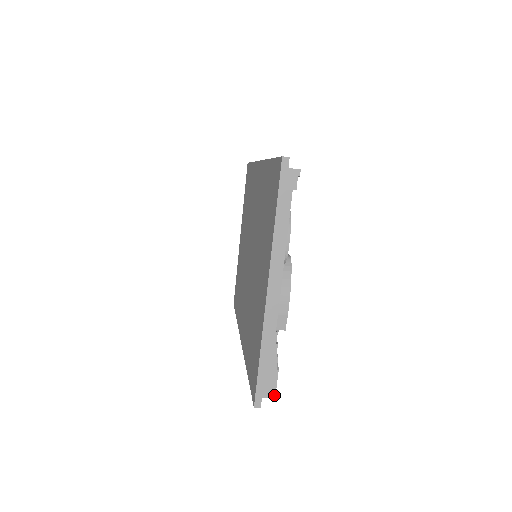
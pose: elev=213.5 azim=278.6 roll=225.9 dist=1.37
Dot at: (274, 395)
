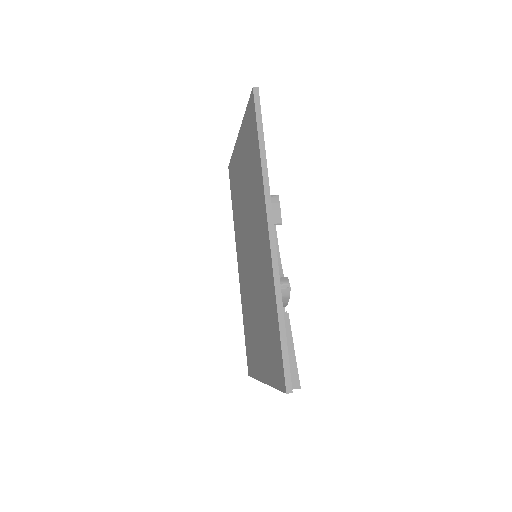
Dot at: occluded
